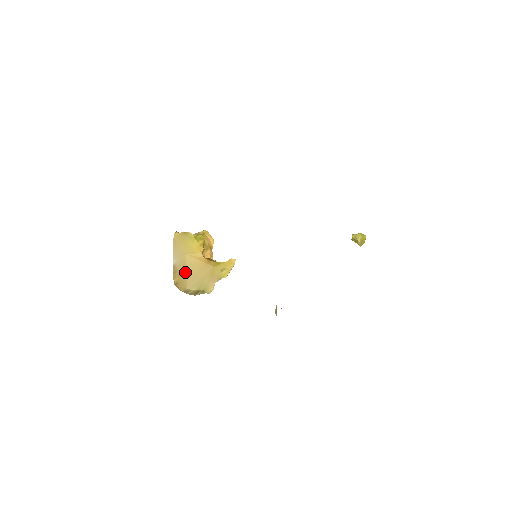
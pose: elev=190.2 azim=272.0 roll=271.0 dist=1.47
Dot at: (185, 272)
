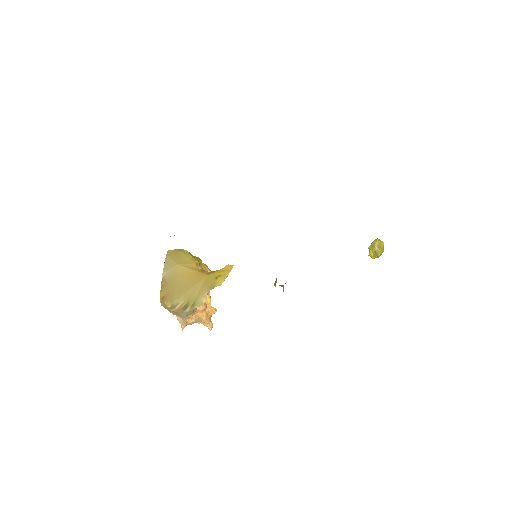
Dot at: (174, 283)
